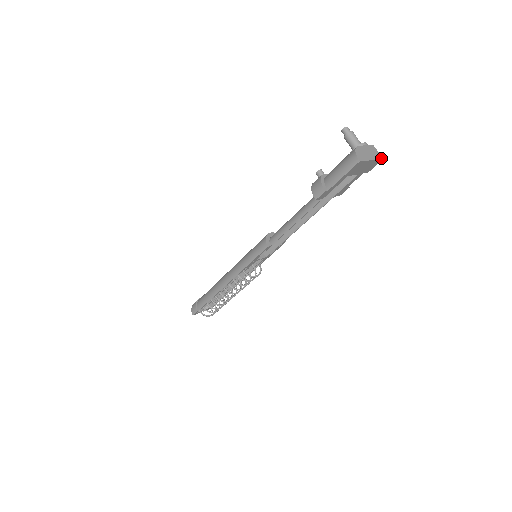
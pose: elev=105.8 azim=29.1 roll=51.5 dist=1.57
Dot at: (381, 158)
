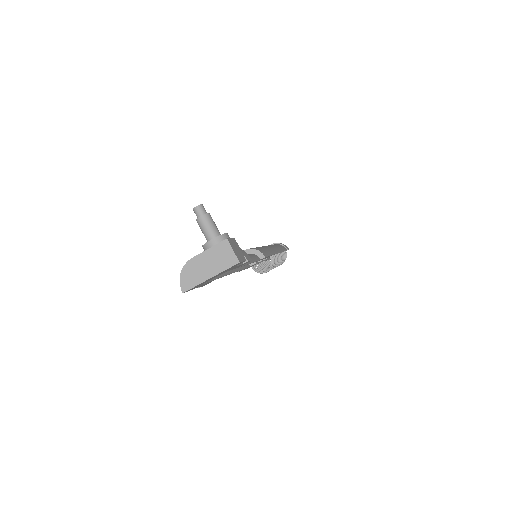
Dot at: (235, 262)
